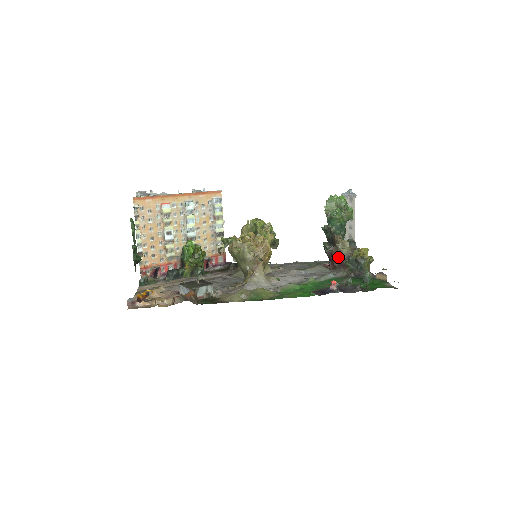
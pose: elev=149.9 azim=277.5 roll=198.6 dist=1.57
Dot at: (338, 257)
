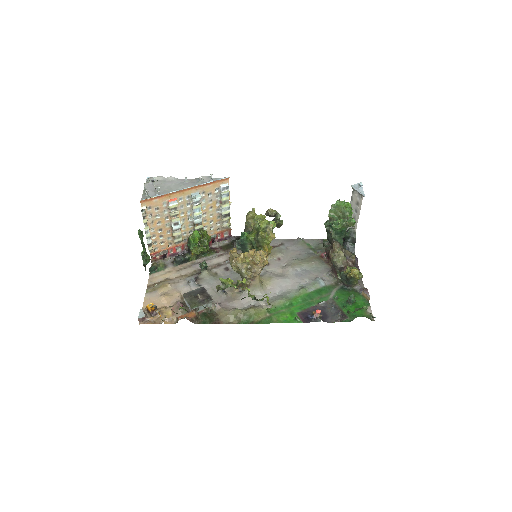
Dot at: (332, 264)
